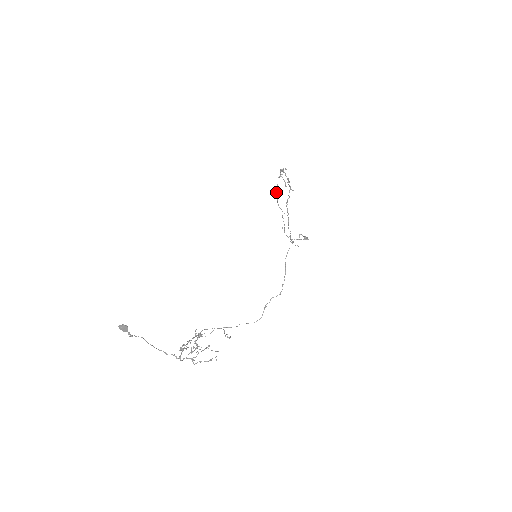
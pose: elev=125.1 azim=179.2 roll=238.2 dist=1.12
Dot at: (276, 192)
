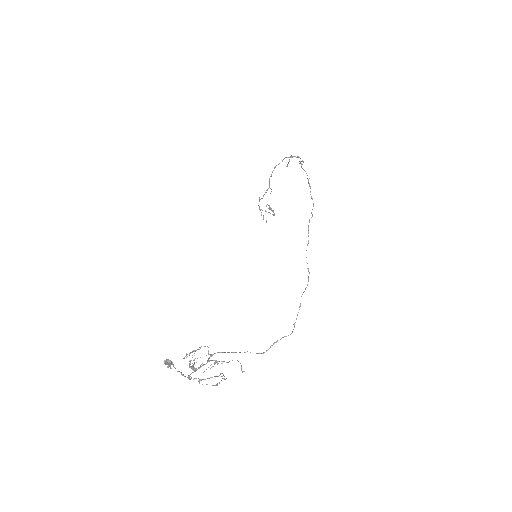
Dot at: (275, 167)
